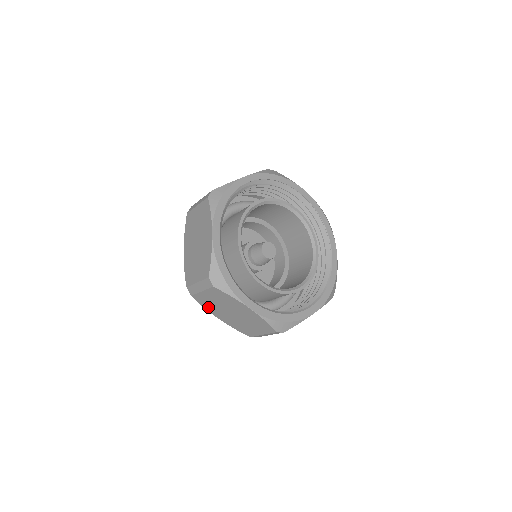
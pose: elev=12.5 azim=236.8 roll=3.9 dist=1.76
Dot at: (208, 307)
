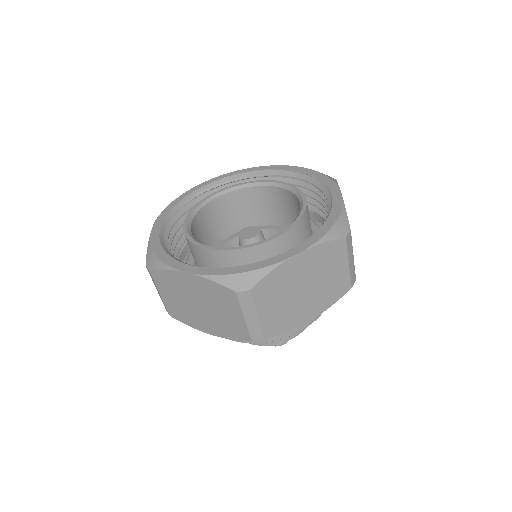
Dot at: (190, 321)
